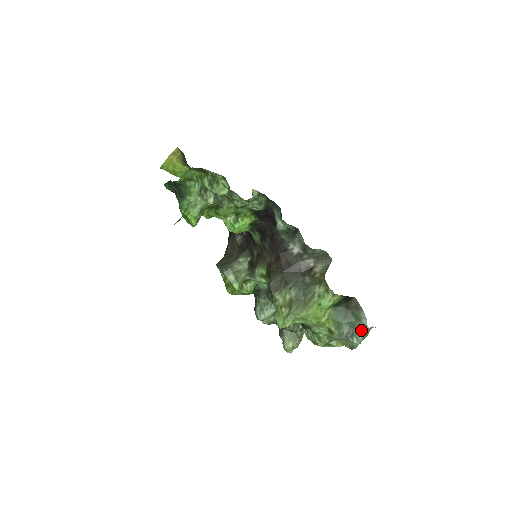
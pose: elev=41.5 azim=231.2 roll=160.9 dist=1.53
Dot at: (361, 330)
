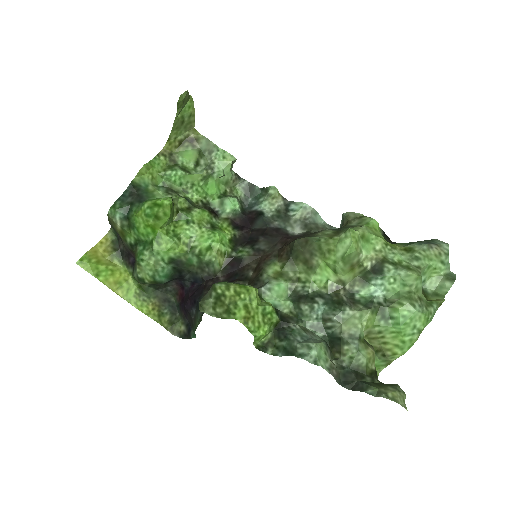
Dot at: occluded
